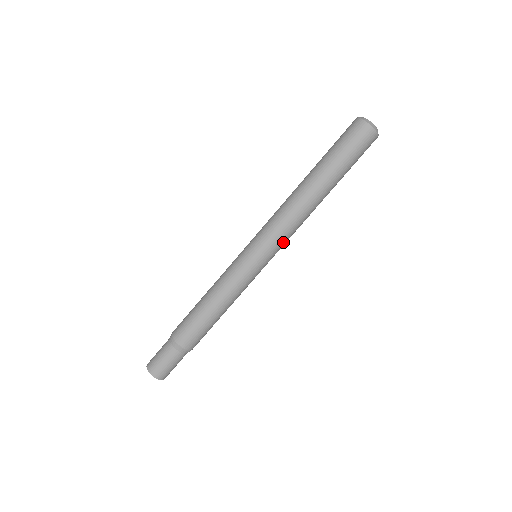
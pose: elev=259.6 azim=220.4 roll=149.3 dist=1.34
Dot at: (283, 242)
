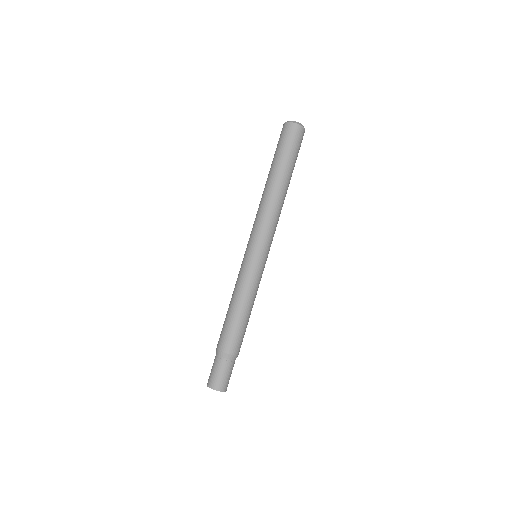
Dot at: (273, 236)
